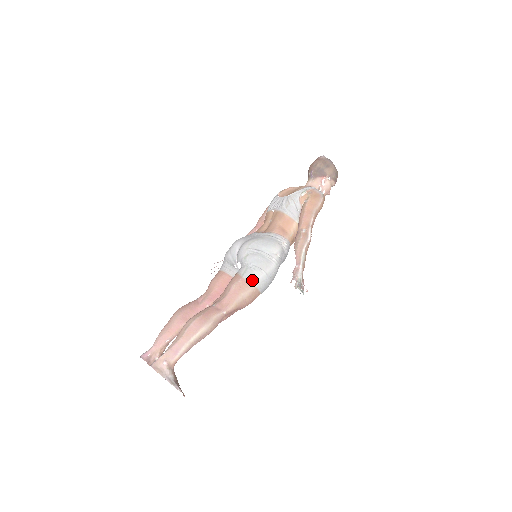
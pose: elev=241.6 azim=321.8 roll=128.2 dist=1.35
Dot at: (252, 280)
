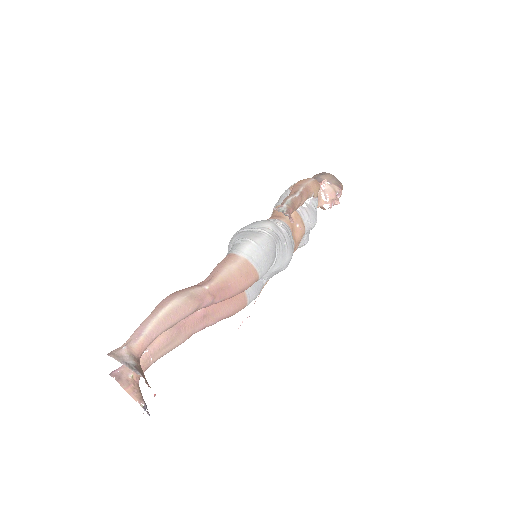
Dot at: (238, 251)
